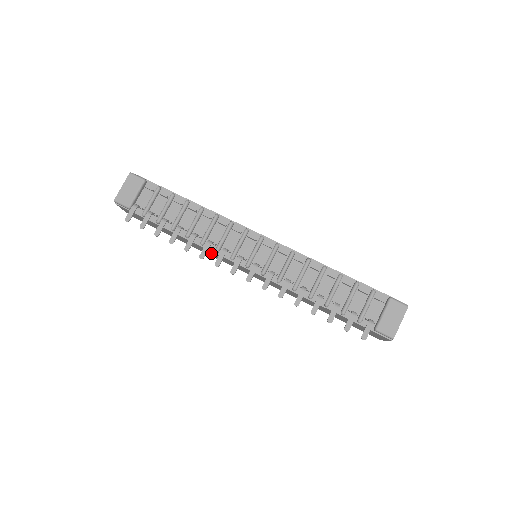
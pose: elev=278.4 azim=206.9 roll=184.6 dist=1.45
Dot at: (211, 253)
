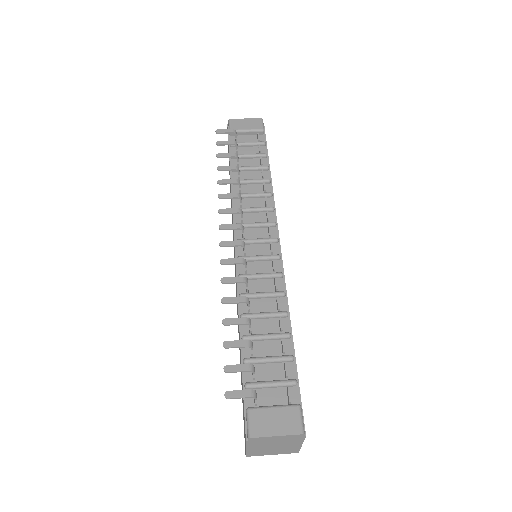
Dot at: occluded
